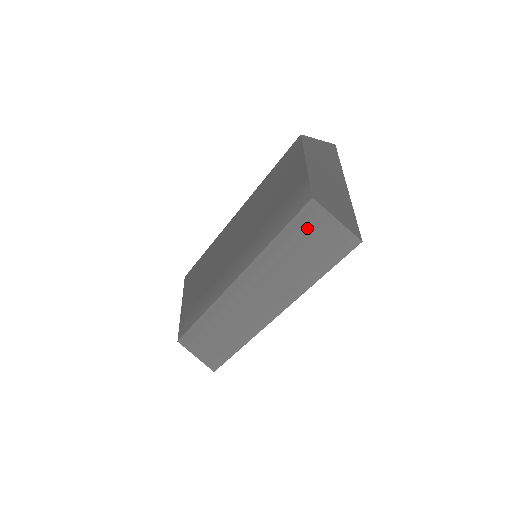
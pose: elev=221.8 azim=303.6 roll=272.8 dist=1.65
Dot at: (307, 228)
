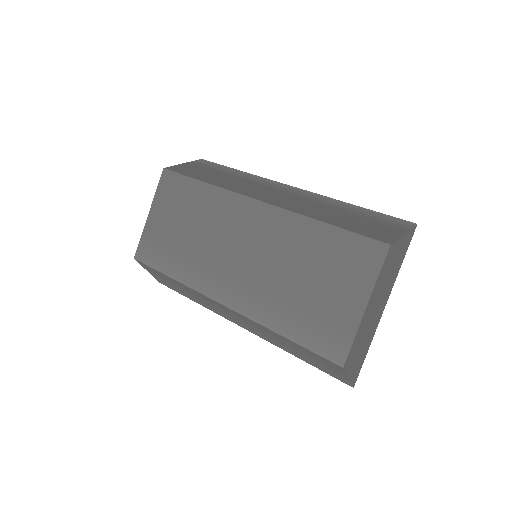
Dot at: (319, 359)
